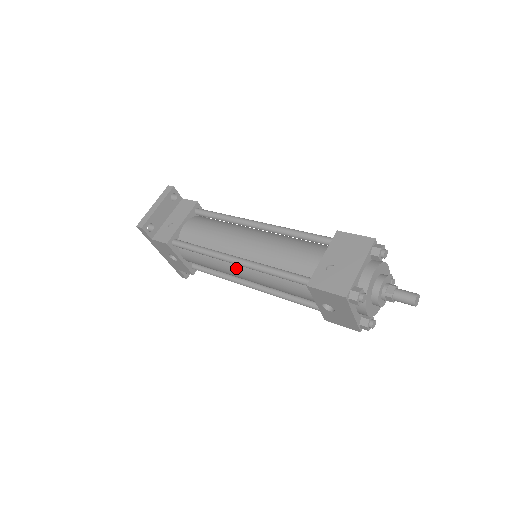
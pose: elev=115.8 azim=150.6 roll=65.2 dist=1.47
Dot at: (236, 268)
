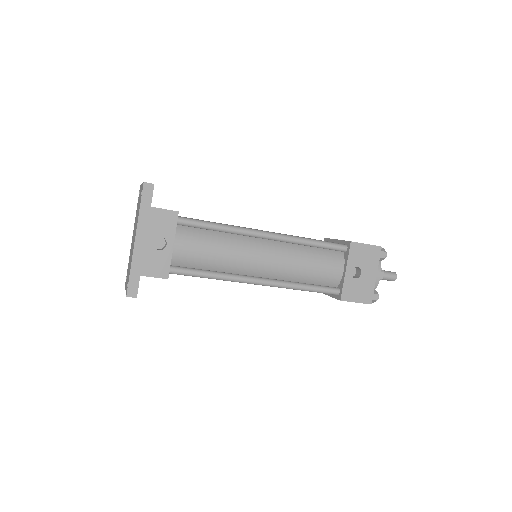
Dot at: (260, 247)
